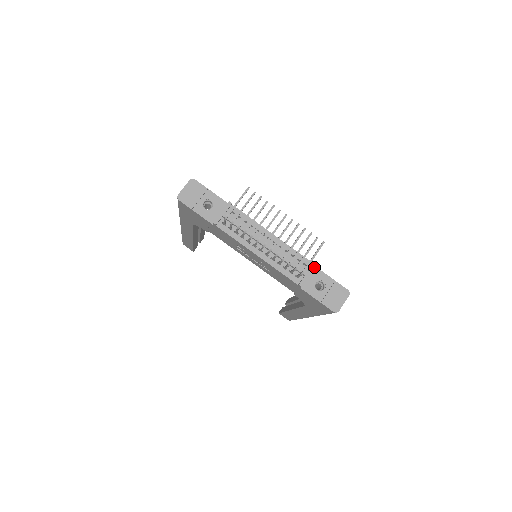
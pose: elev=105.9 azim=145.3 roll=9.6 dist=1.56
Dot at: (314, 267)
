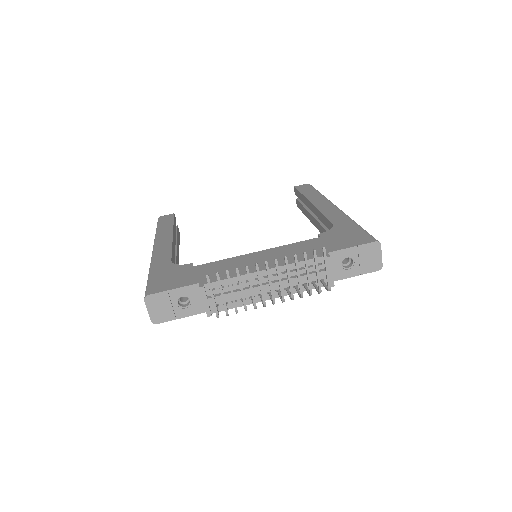
Dot at: (330, 261)
